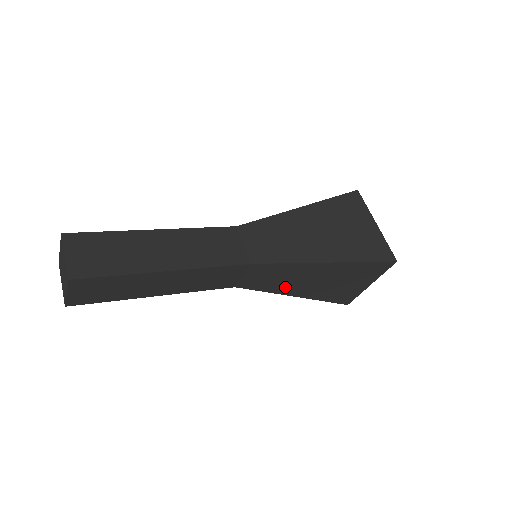
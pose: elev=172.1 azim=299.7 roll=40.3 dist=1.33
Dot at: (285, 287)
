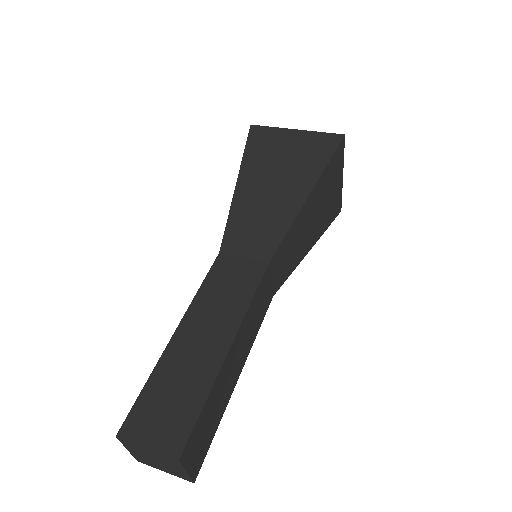
Dot at: occluded
